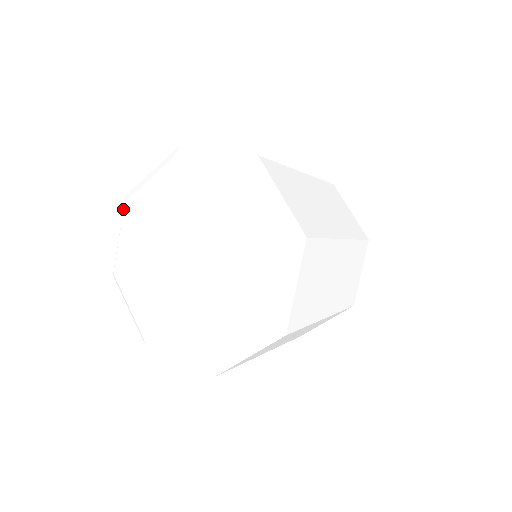
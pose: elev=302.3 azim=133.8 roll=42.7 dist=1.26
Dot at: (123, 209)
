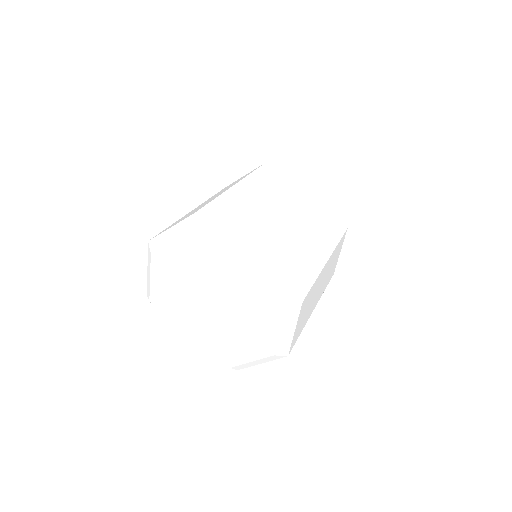
Dot at: (149, 256)
